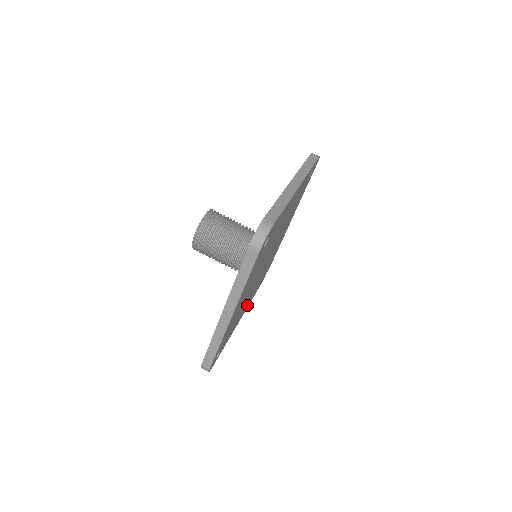
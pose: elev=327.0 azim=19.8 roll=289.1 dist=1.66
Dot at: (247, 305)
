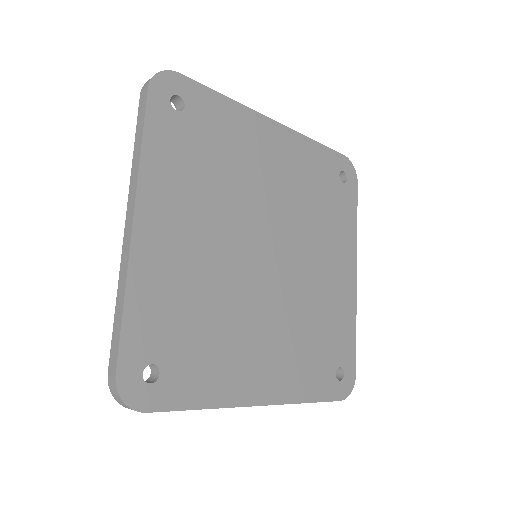
Dot at: (274, 379)
